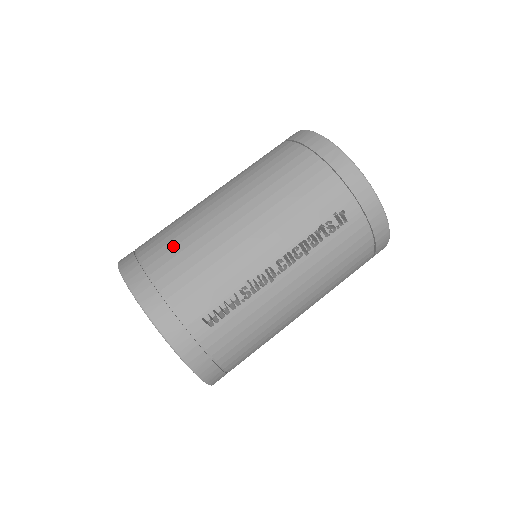
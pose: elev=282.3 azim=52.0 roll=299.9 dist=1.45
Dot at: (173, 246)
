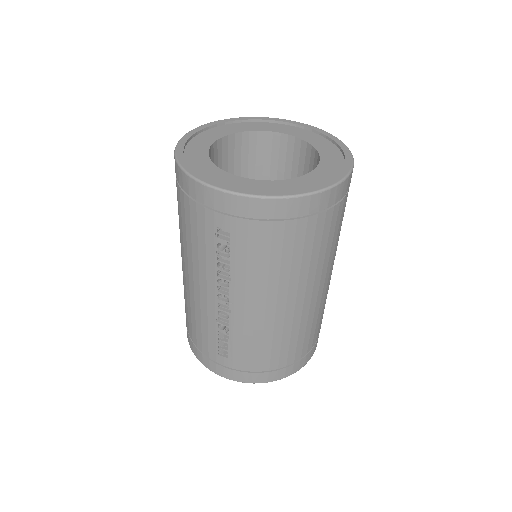
Dot at: occluded
